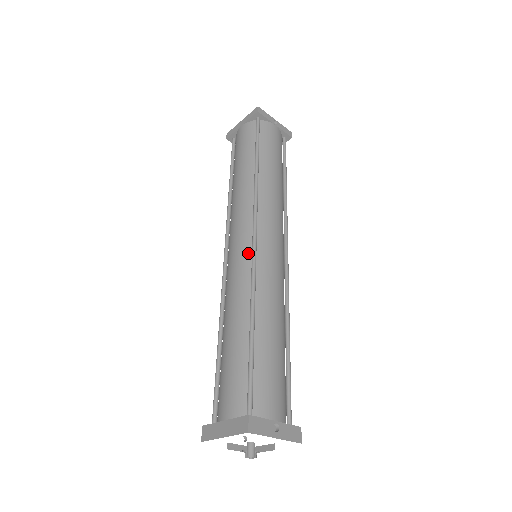
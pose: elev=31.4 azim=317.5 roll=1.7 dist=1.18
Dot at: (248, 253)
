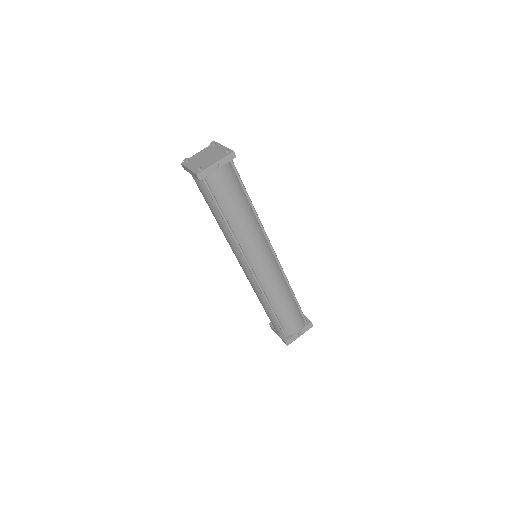
Dot at: (252, 276)
